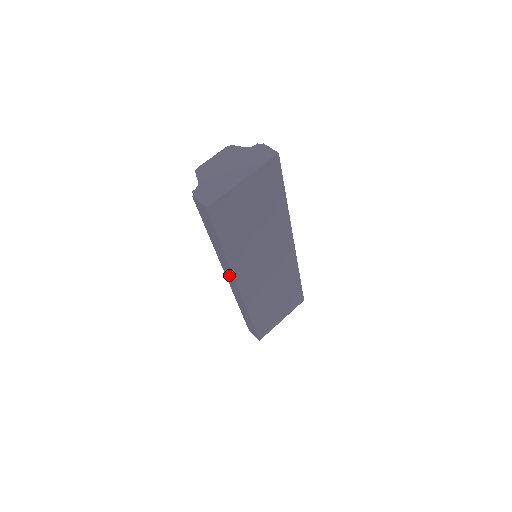
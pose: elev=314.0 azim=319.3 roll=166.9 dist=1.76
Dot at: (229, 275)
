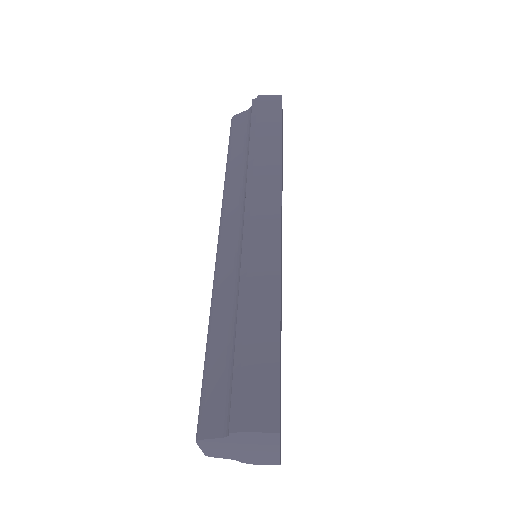
Dot at: (266, 199)
